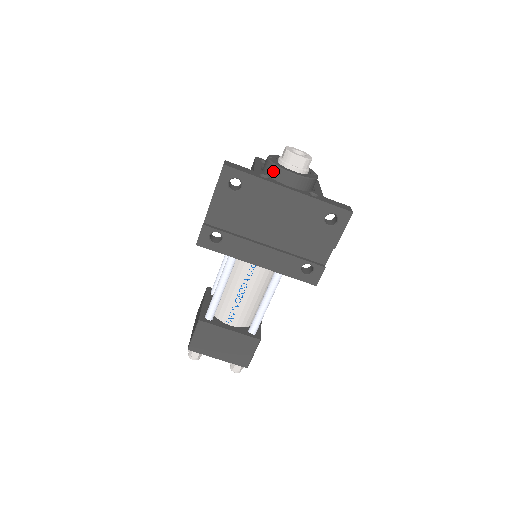
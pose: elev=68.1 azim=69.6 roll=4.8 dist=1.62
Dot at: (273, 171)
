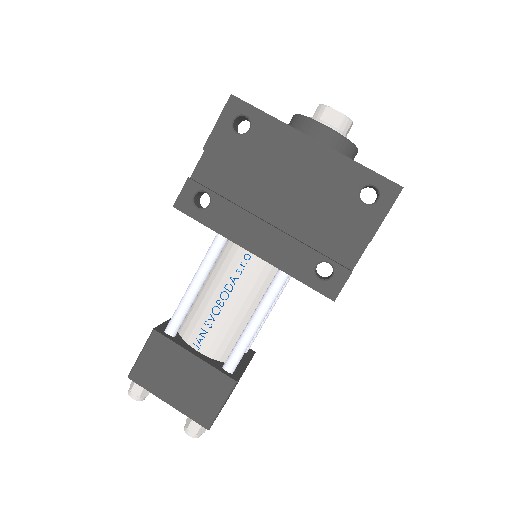
Dot at: (297, 123)
